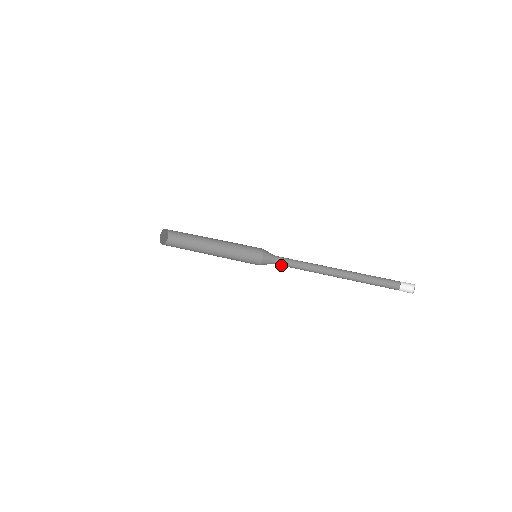
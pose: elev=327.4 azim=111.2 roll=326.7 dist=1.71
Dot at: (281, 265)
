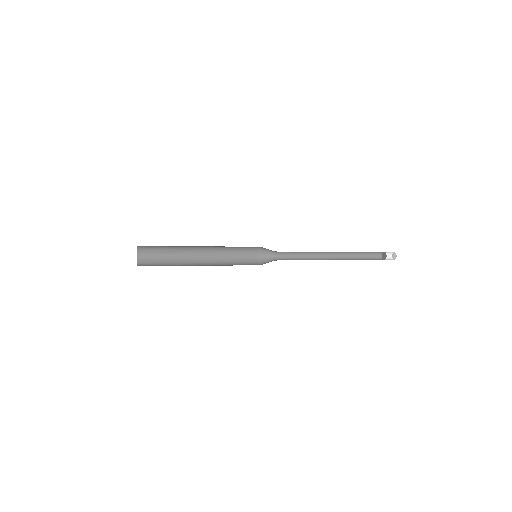
Dot at: occluded
